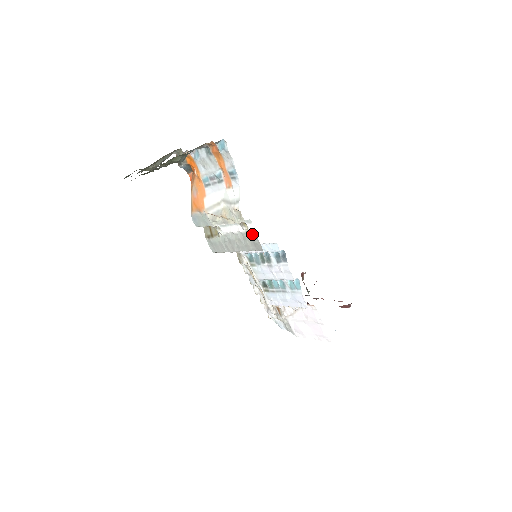
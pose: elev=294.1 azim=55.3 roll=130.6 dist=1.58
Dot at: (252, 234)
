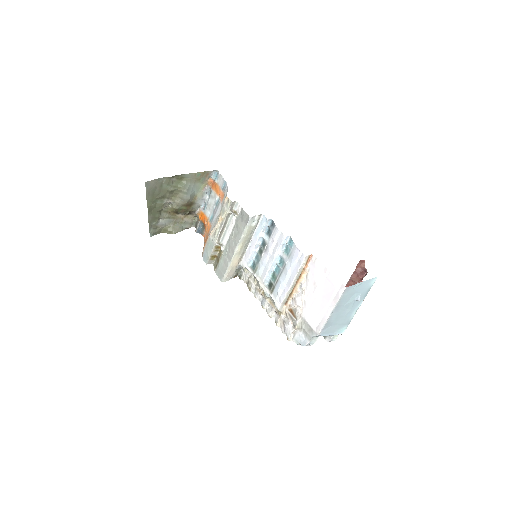
Dot at: (240, 213)
